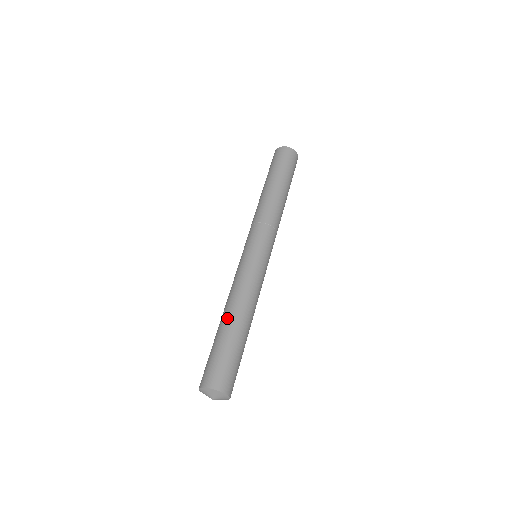
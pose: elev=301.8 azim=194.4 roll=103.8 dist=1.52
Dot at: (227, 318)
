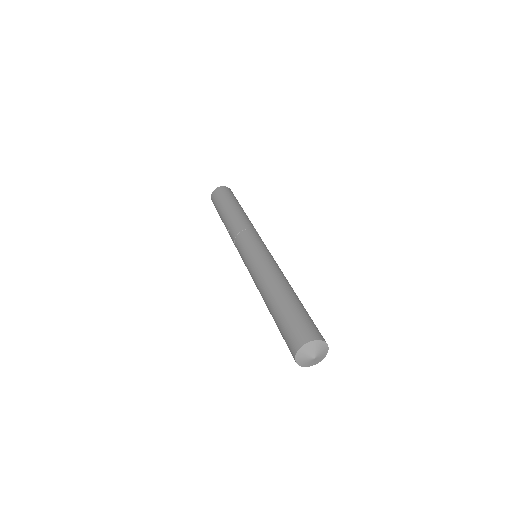
Dot at: (278, 291)
